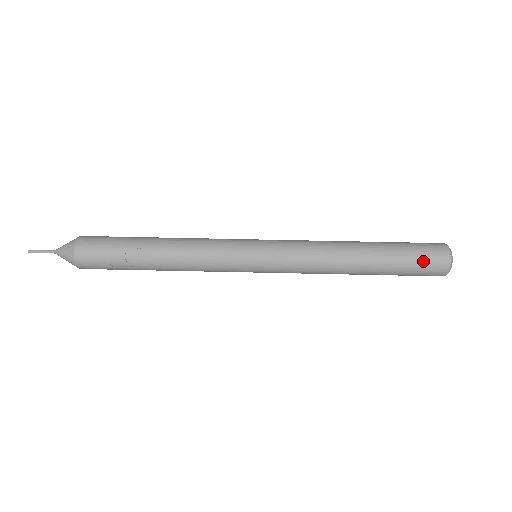
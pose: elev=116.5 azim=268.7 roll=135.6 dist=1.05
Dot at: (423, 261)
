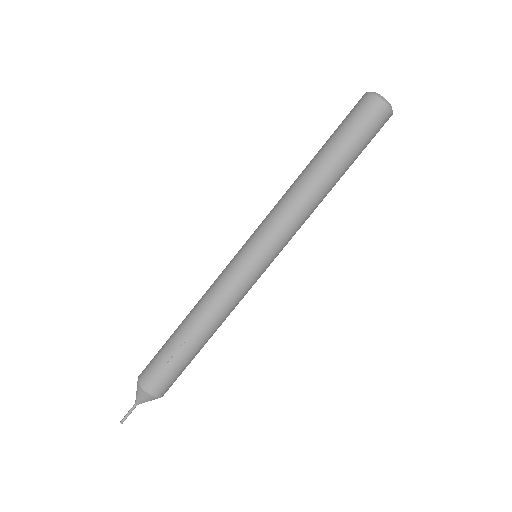
Dot at: (367, 126)
